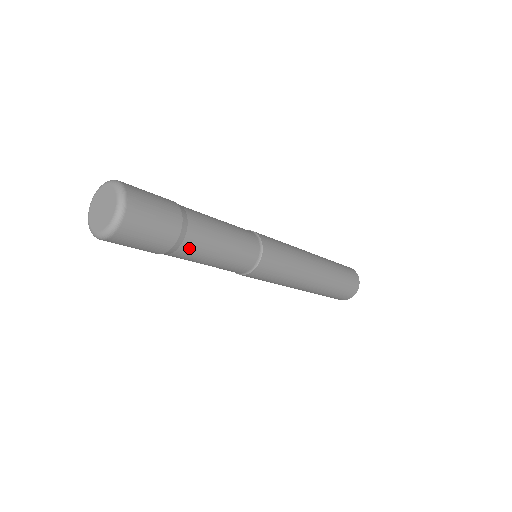
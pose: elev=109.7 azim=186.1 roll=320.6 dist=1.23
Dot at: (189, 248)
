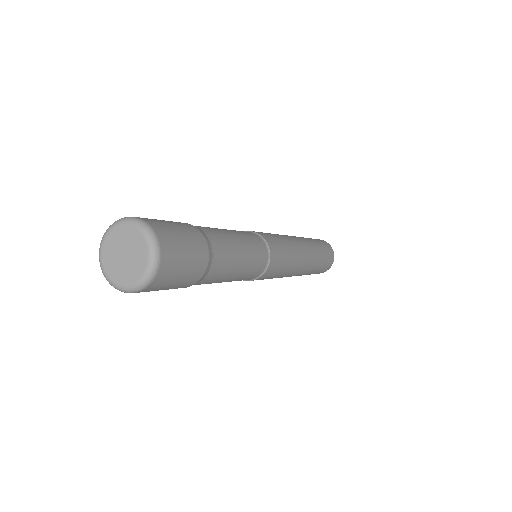
Dot at: (218, 245)
